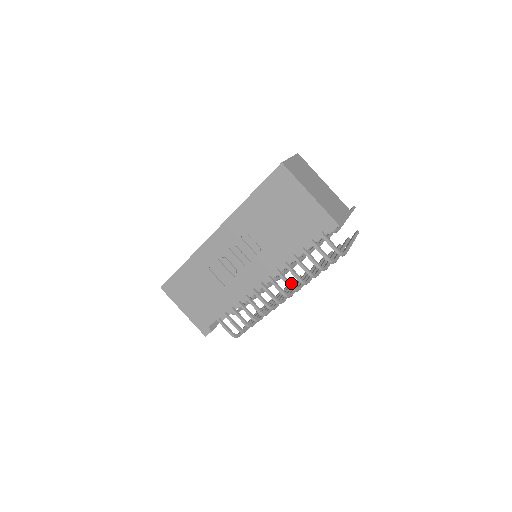
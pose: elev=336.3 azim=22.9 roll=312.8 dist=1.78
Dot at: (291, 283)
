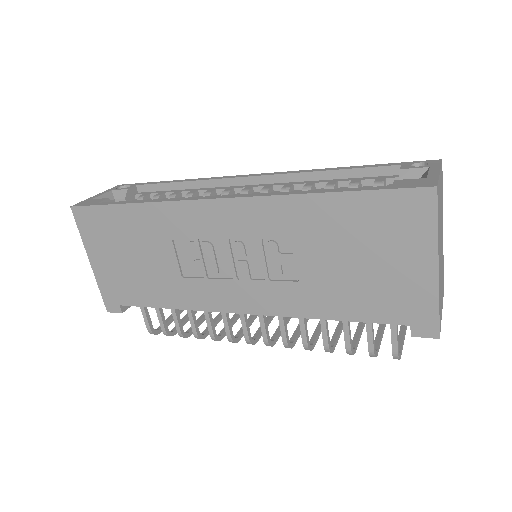
Dot at: occluded
